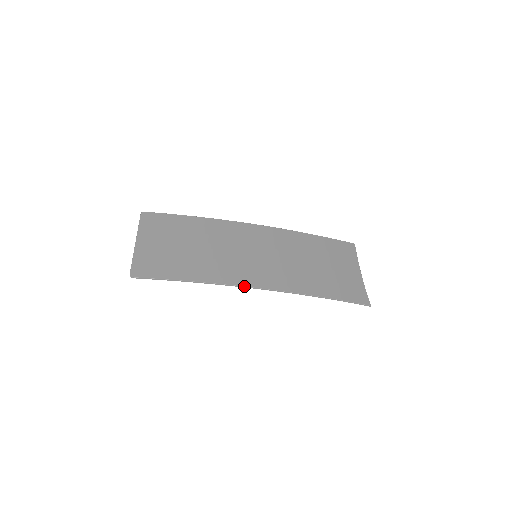
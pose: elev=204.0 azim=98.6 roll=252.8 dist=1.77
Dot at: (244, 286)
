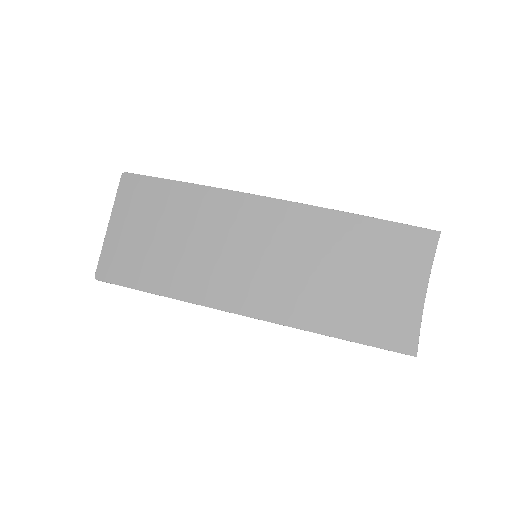
Dot at: (222, 310)
